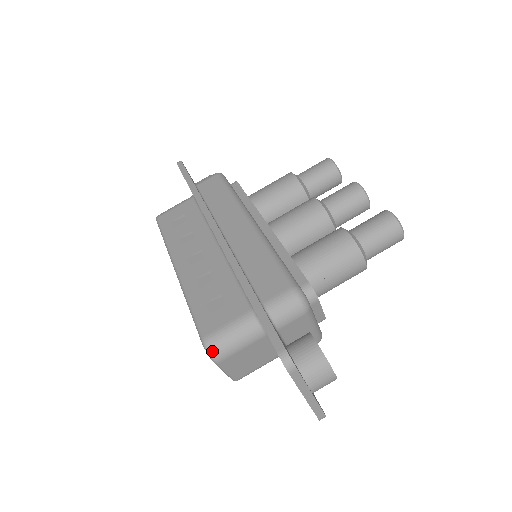
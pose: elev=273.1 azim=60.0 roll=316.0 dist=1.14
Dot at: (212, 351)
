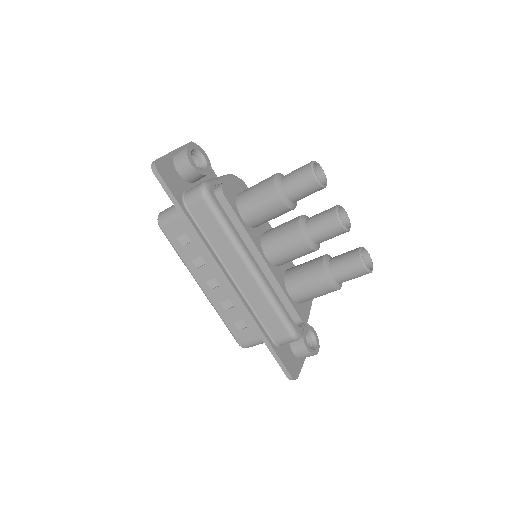
Dot at: occluded
